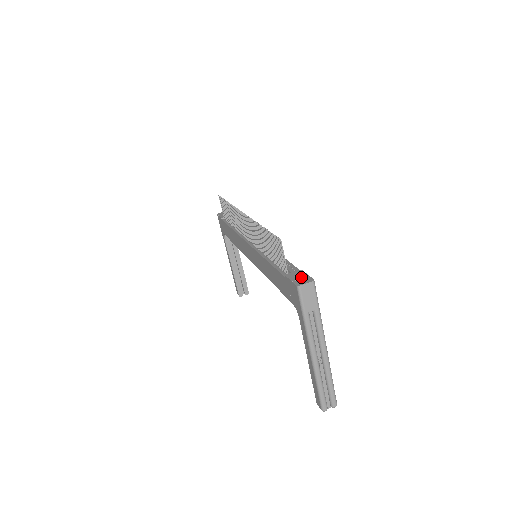
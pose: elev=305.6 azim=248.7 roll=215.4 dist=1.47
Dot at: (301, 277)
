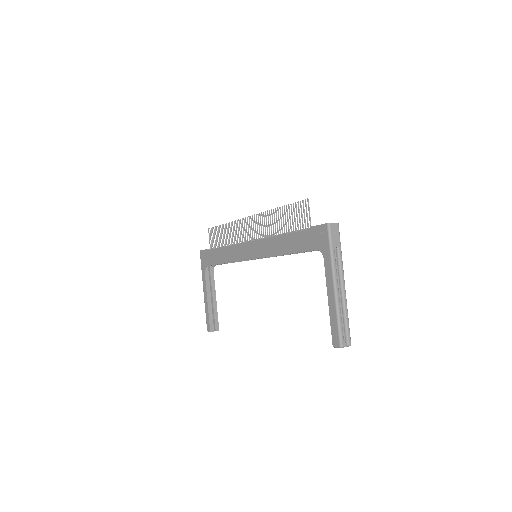
Dot at: occluded
